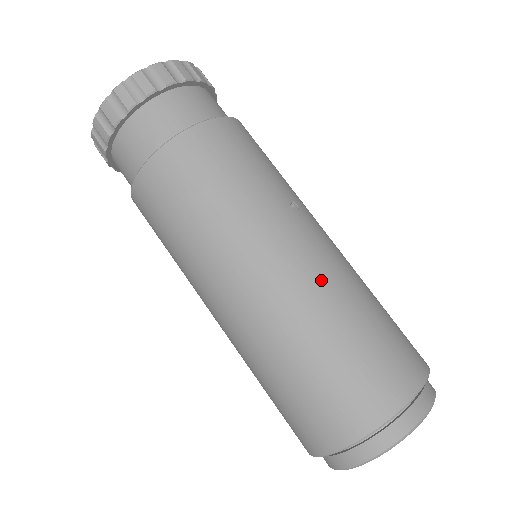
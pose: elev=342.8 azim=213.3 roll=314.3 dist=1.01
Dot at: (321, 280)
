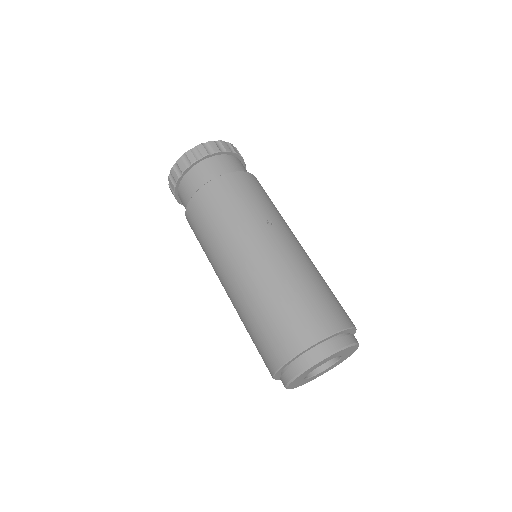
Dot at: (275, 266)
